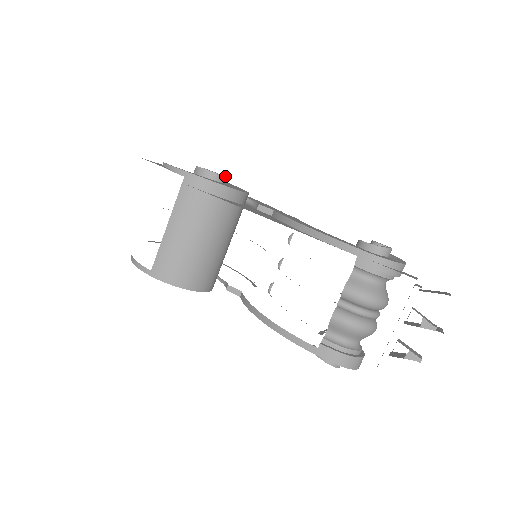
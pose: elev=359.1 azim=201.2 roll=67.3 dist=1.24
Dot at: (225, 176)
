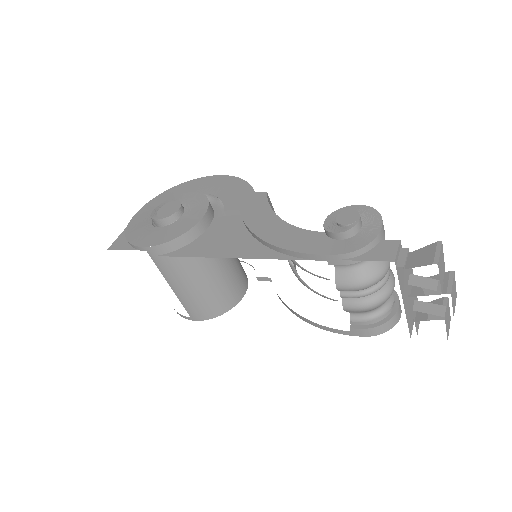
Dot at: (179, 203)
